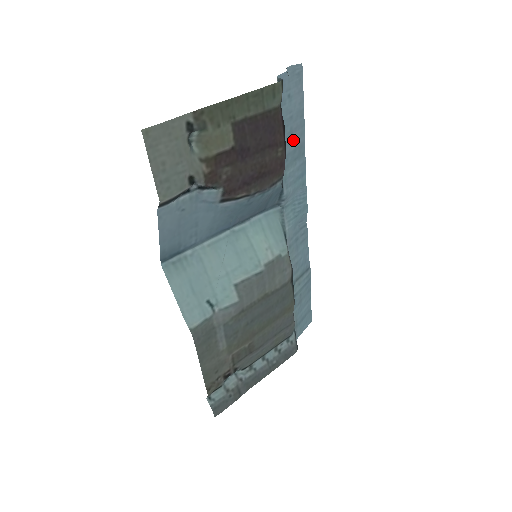
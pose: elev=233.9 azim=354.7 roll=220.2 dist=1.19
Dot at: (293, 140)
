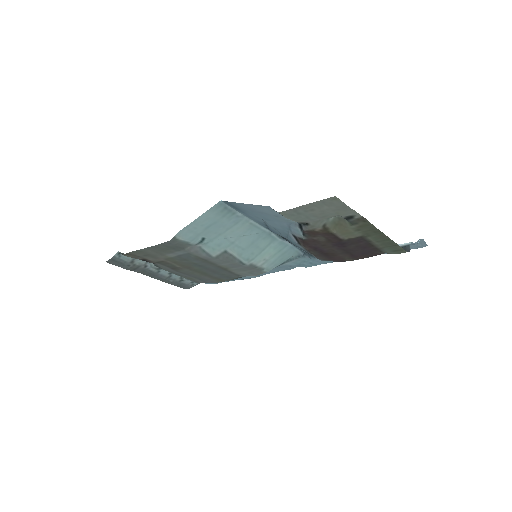
Dot at: occluded
